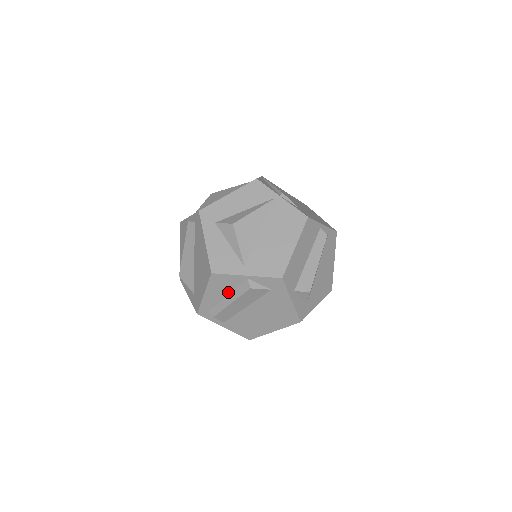
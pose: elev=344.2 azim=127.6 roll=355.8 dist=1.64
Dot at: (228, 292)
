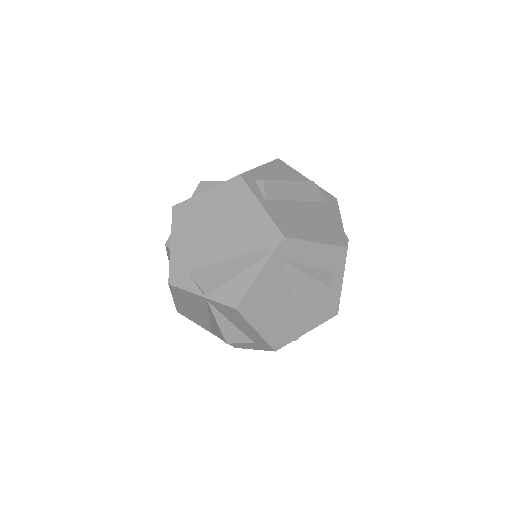
Dot at: (285, 179)
